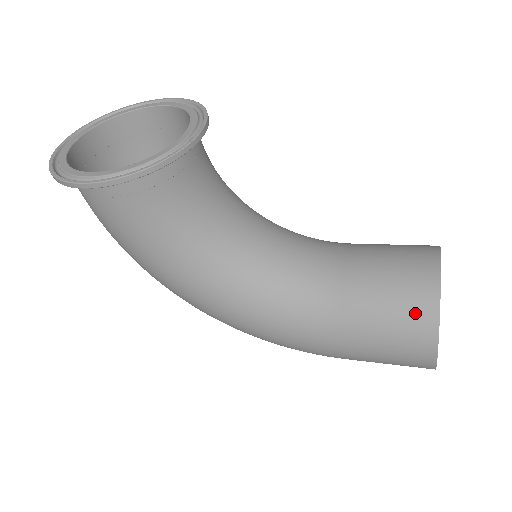
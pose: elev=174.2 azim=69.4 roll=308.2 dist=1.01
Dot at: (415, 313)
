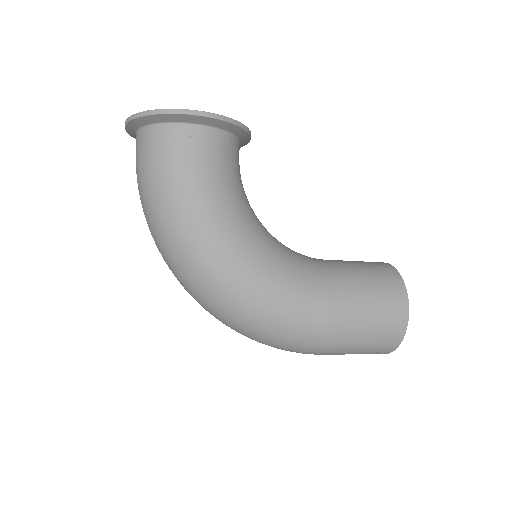
Dot at: (388, 277)
